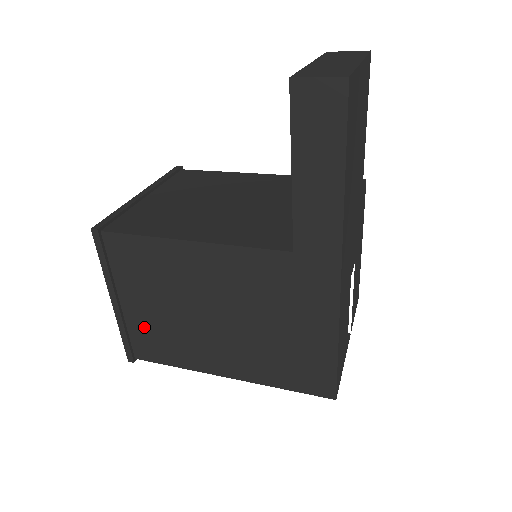
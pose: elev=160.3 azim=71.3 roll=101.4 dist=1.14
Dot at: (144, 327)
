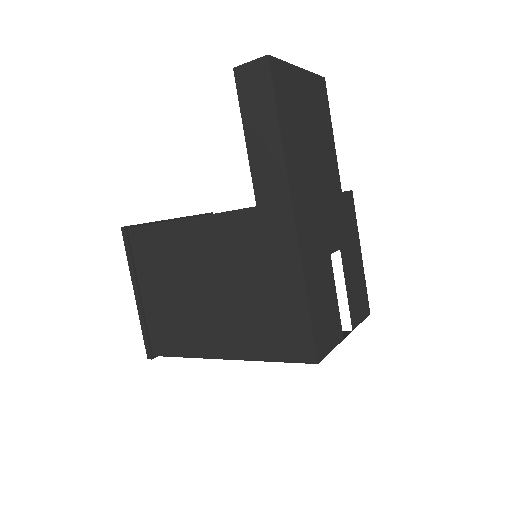
Dot at: (159, 317)
